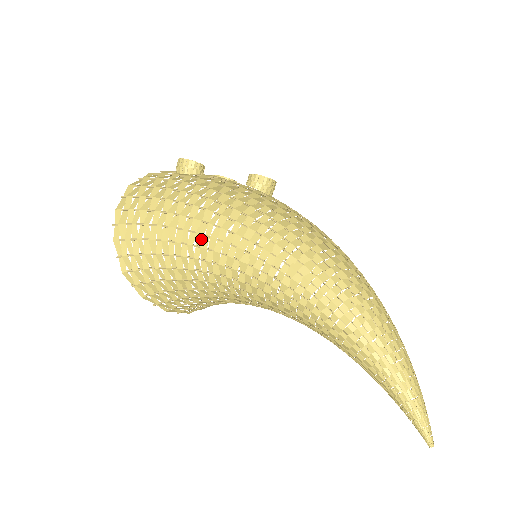
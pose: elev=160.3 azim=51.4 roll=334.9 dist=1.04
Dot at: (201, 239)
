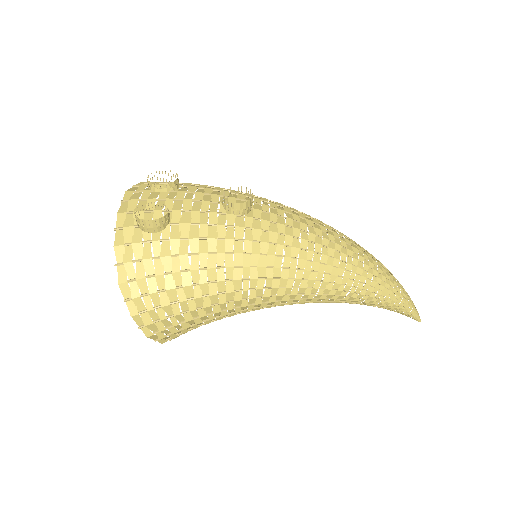
Dot at: (240, 303)
